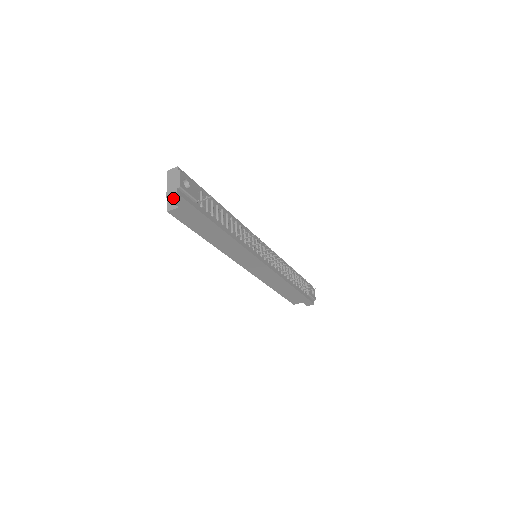
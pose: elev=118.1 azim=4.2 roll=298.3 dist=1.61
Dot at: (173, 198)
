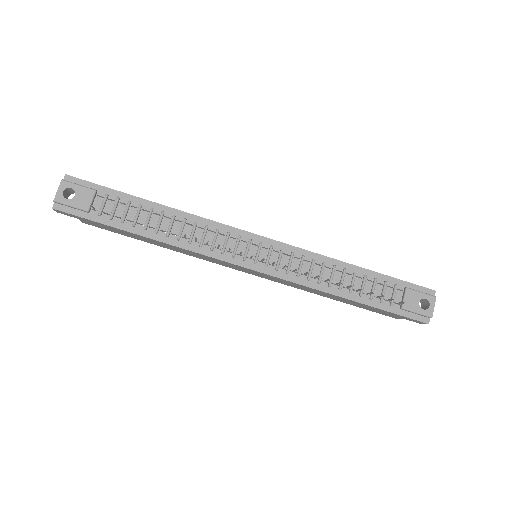
Dot at: (60, 212)
